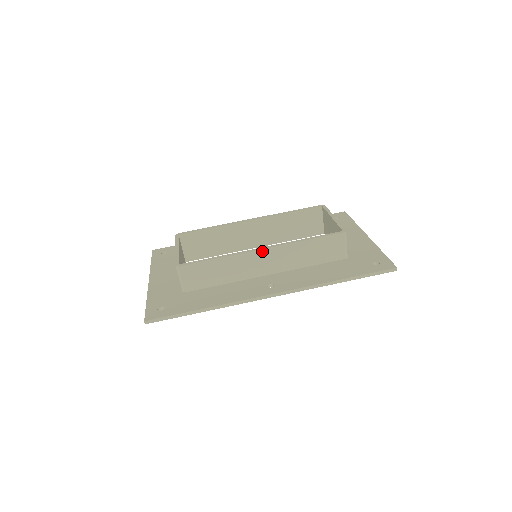
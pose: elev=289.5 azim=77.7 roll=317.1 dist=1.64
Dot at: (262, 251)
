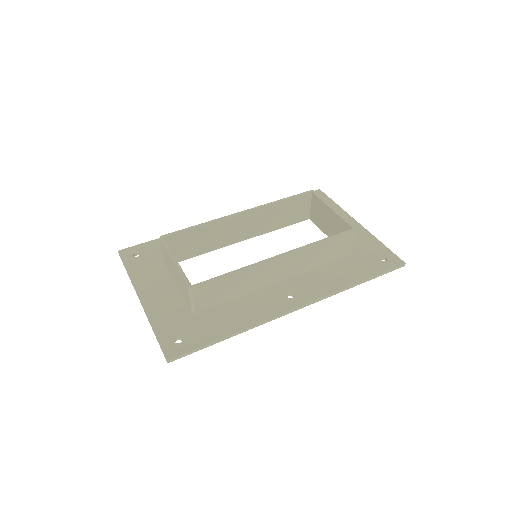
Dot at: (279, 259)
